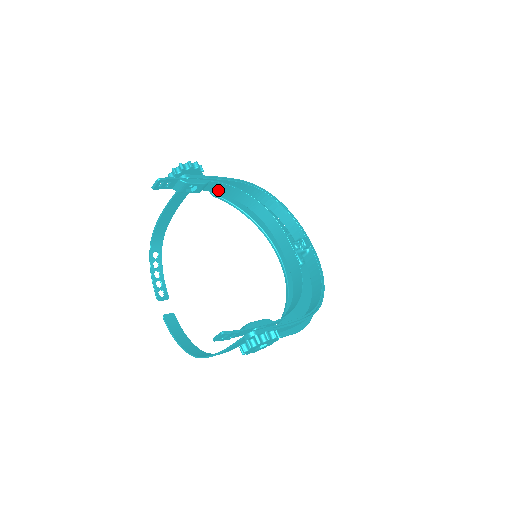
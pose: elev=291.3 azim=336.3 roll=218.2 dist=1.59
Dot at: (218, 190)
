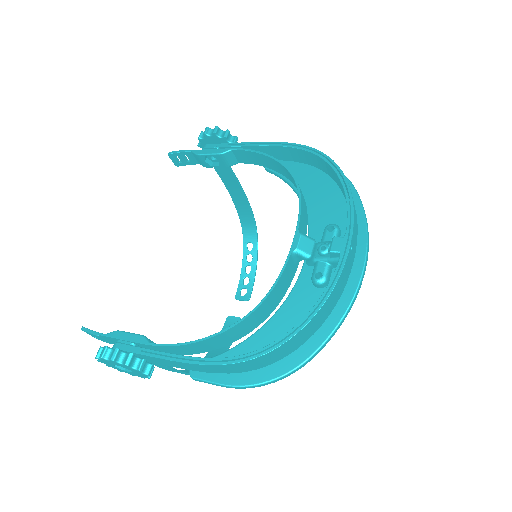
Dot at: (256, 161)
